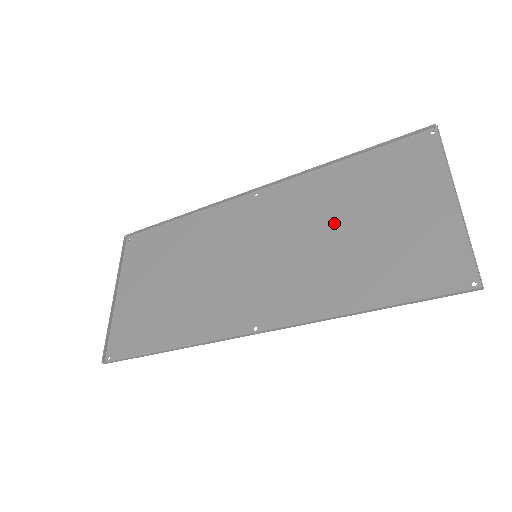
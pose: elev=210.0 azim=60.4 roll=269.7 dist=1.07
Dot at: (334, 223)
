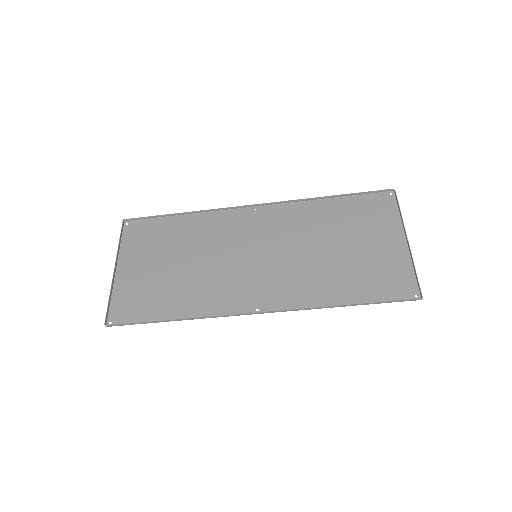
Dot at: (320, 242)
